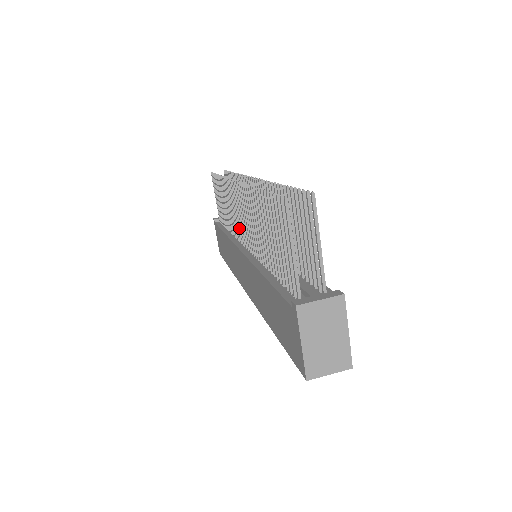
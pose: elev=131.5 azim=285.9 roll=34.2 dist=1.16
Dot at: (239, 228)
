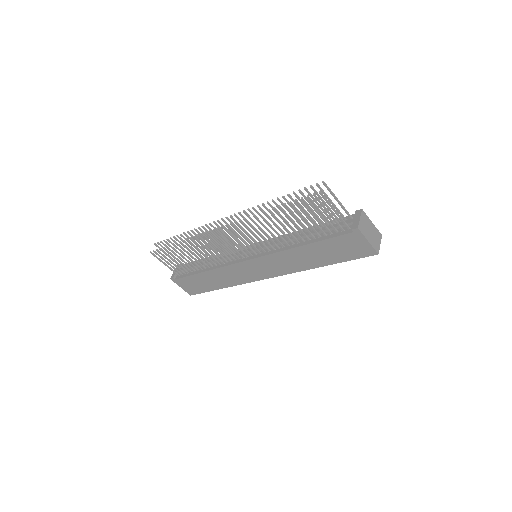
Dot at: (235, 251)
